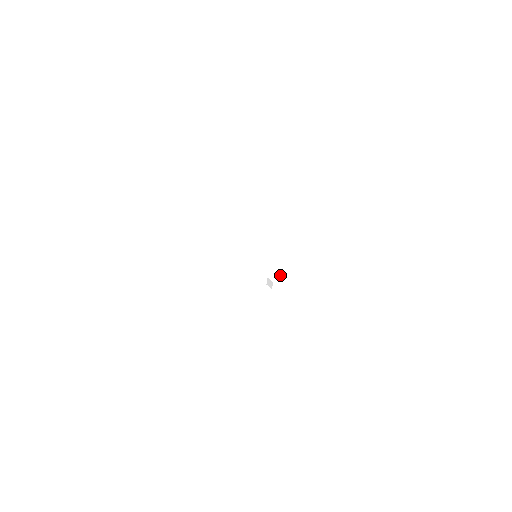
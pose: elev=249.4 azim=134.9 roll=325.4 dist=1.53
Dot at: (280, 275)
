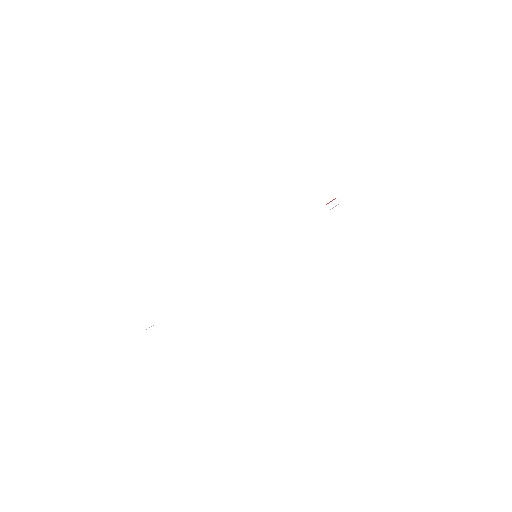
Dot at: (332, 208)
